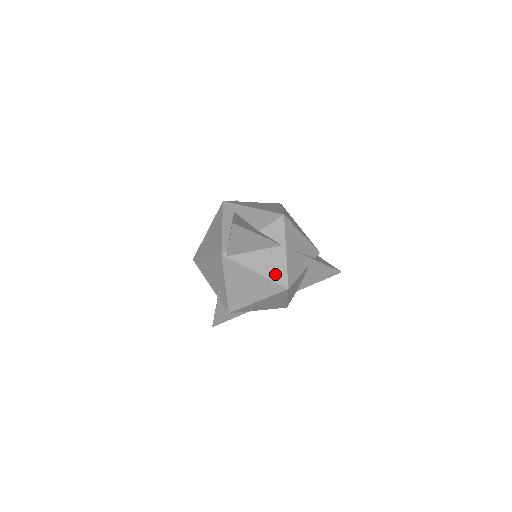
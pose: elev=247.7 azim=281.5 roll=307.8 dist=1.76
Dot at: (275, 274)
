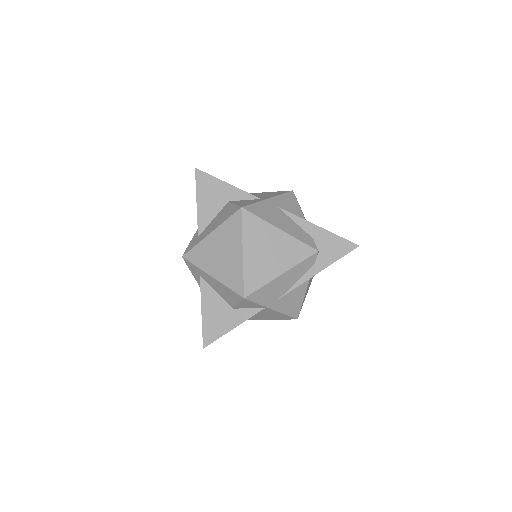
Dot at: (276, 317)
